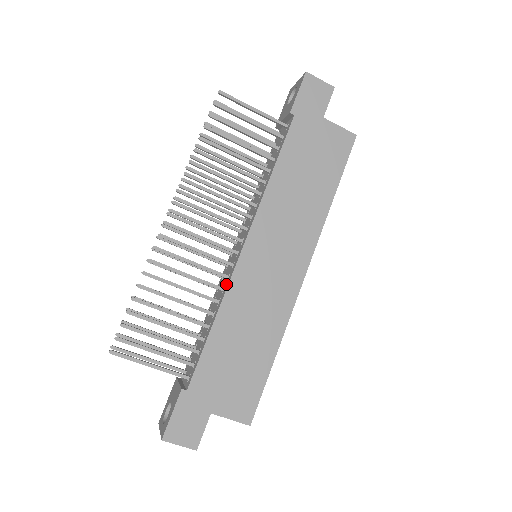
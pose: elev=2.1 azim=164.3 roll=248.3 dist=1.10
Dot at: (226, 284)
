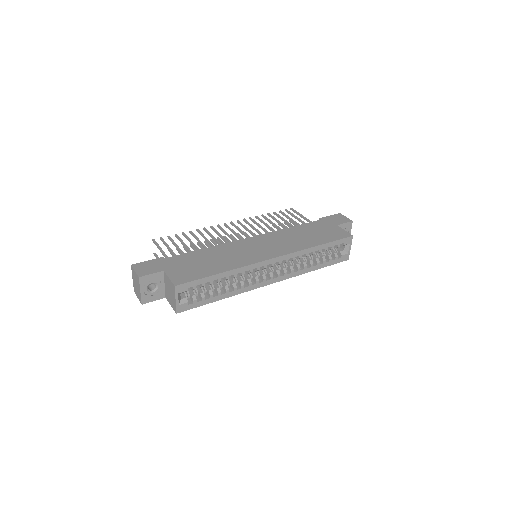
Dot at: occluded
